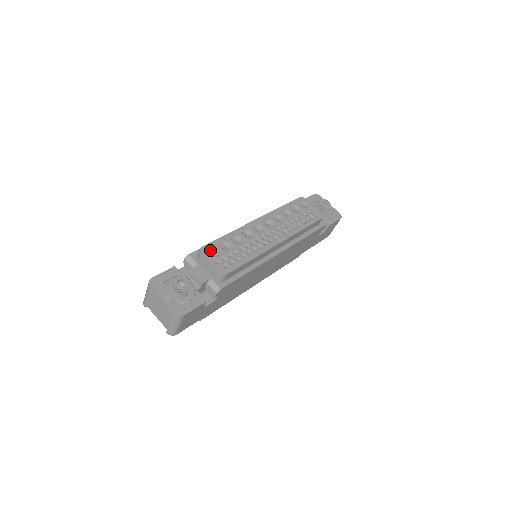
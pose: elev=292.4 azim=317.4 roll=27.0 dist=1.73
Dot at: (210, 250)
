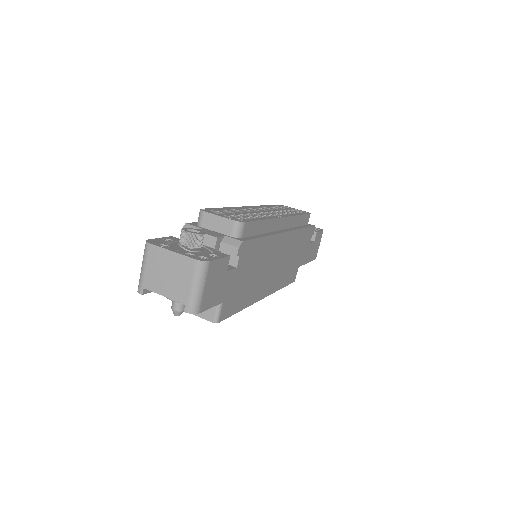
Dot at: occluded
